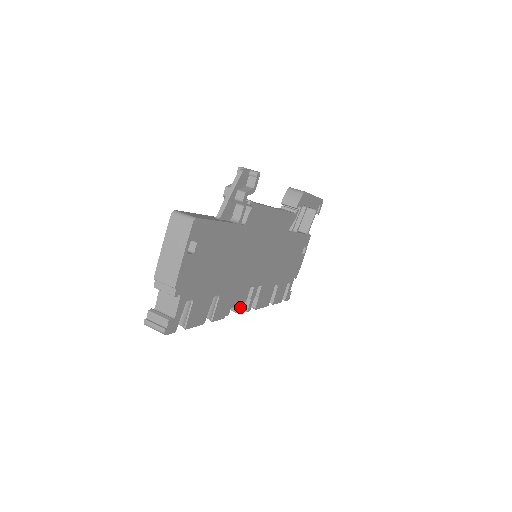
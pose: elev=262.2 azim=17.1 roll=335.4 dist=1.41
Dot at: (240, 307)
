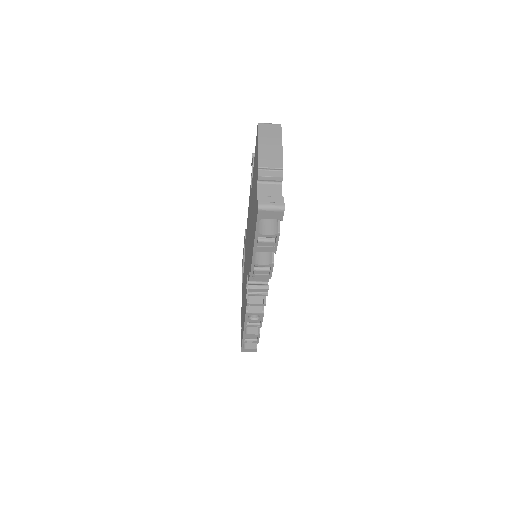
Dot at: (267, 286)
